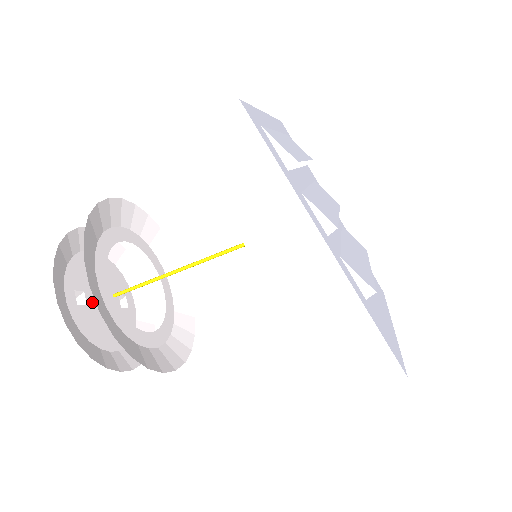
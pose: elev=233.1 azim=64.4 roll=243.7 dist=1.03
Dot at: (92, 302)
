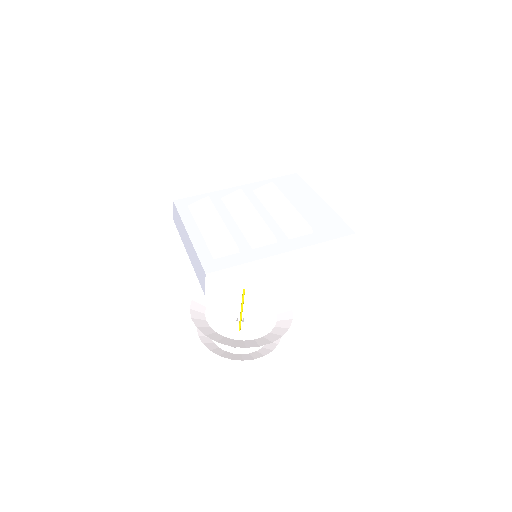
Dot at: occluded
